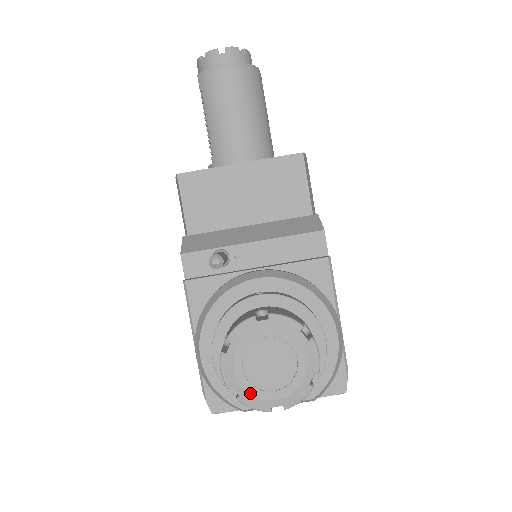
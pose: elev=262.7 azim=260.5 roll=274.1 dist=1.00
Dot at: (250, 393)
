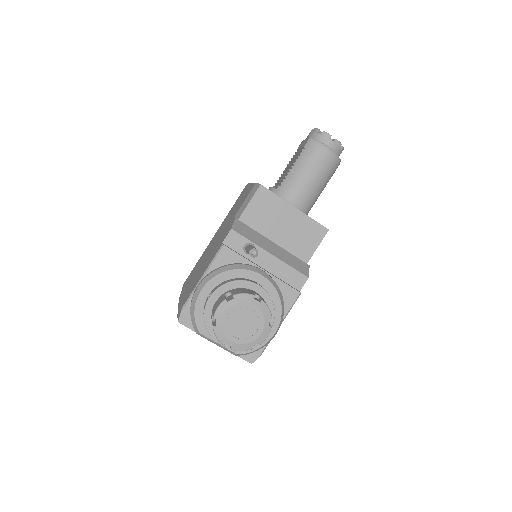
Dot at: (223, 329)
